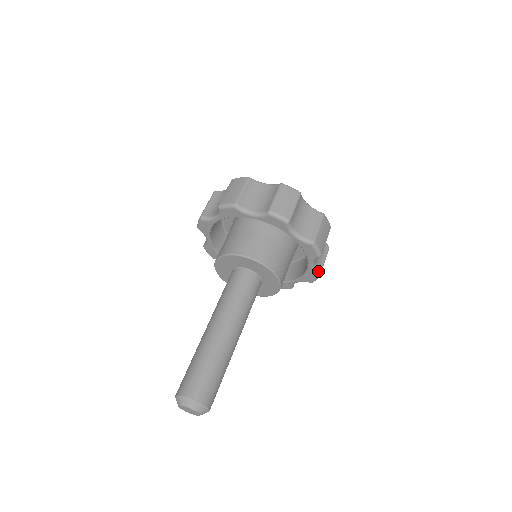
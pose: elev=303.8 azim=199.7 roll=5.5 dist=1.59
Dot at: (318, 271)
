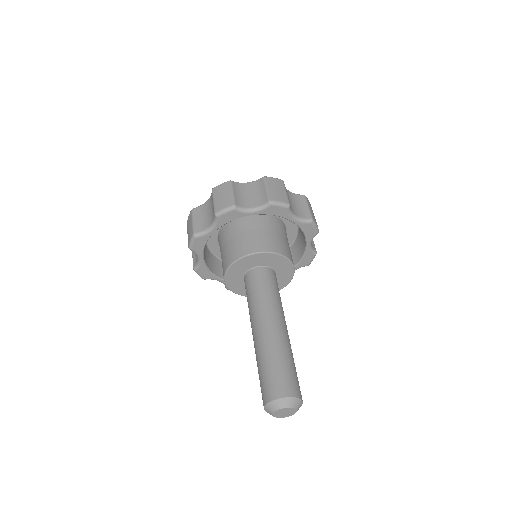
Dot at: occluded
